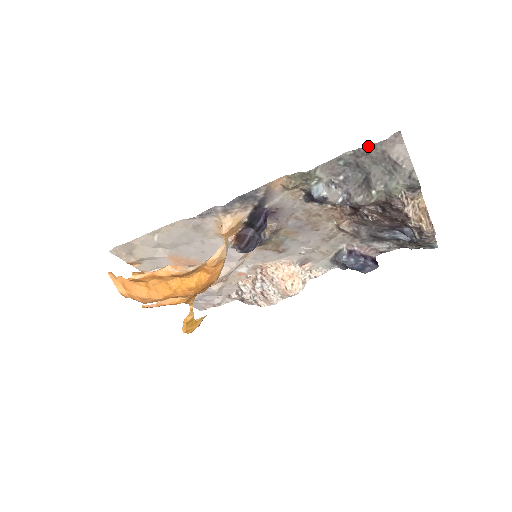
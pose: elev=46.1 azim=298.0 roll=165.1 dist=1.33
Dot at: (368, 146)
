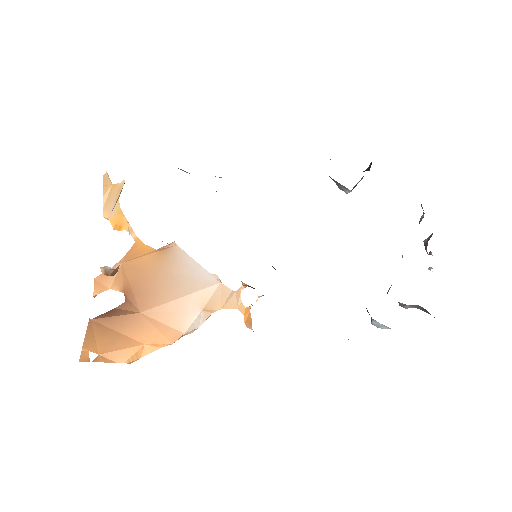
Dot at: occluded
